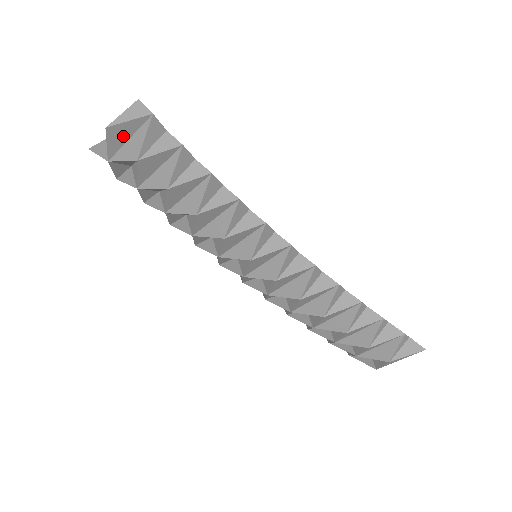
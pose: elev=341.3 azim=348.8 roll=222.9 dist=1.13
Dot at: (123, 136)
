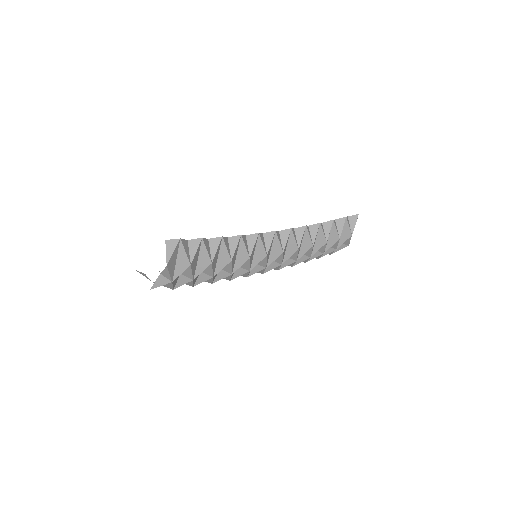
Dot at: (173, 262)
